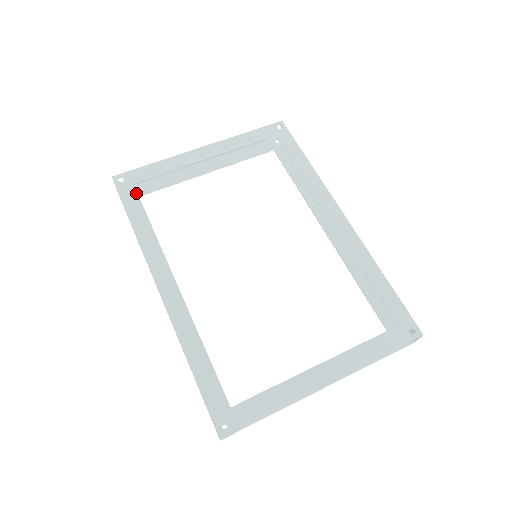
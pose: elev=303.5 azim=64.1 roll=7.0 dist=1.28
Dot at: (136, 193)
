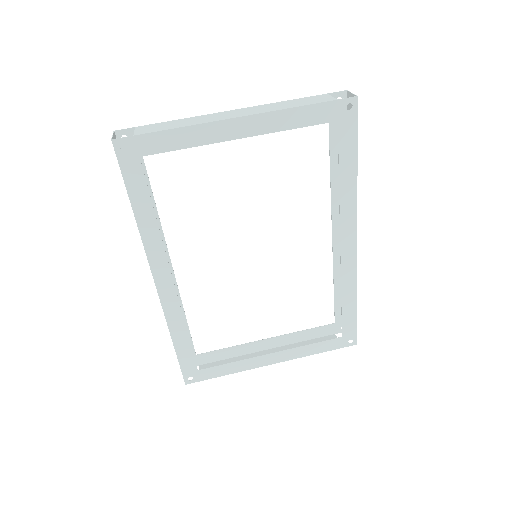
Dot at: (142, 172)
